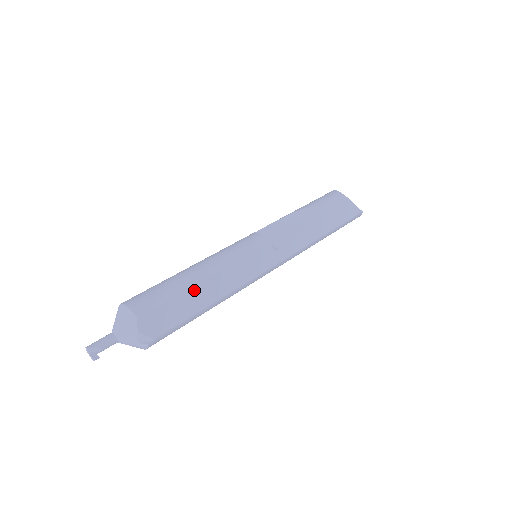
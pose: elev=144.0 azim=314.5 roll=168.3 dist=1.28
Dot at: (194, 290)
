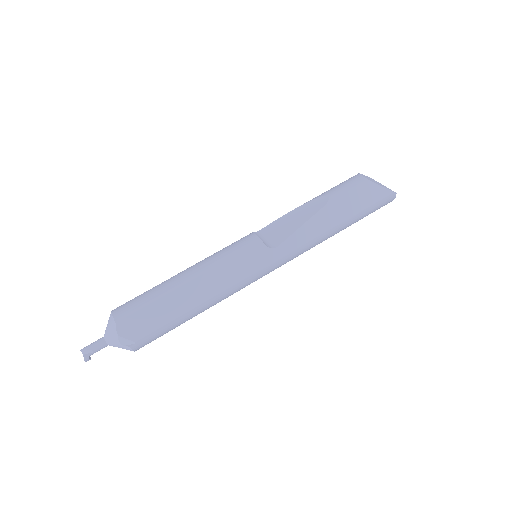
Dot at: (174, 295)
